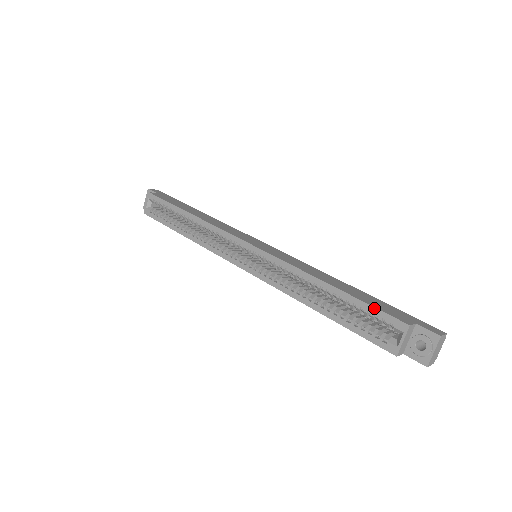
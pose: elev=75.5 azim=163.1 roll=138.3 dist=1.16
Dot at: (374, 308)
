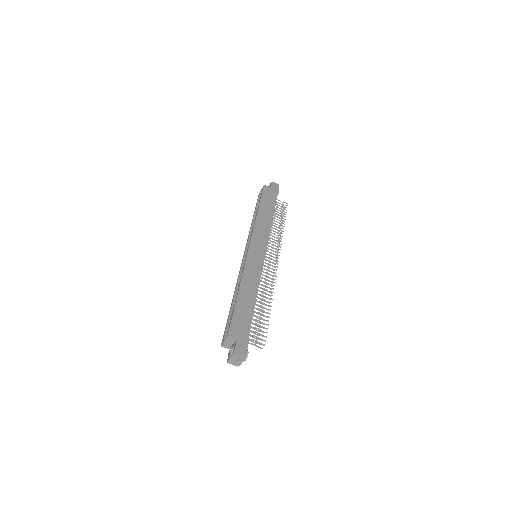
Dot at: (232, 317)
